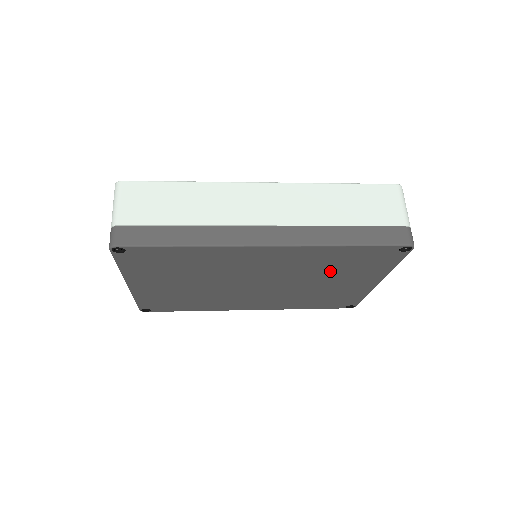
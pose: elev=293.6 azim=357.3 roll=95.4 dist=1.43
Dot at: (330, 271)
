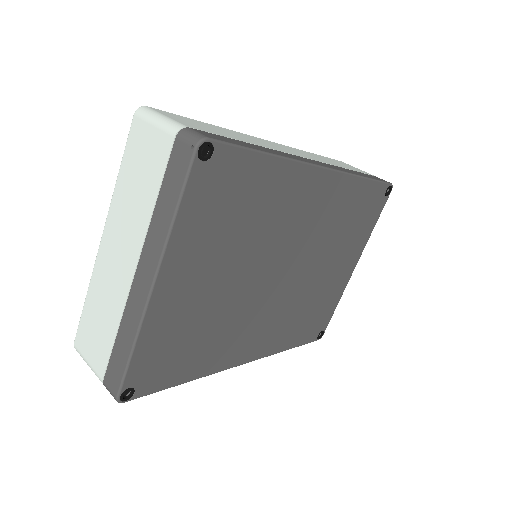
Dot at: (339, 238)
